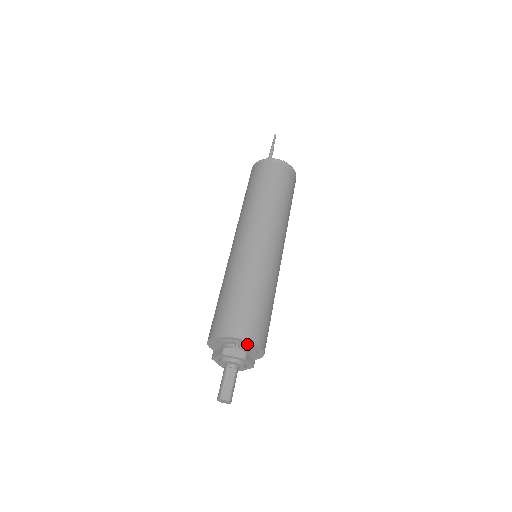
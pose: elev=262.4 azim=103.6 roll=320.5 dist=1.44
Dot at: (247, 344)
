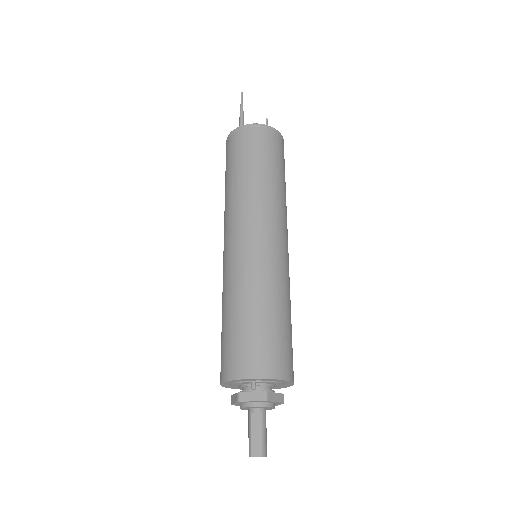
Dot at: (265, 380)
